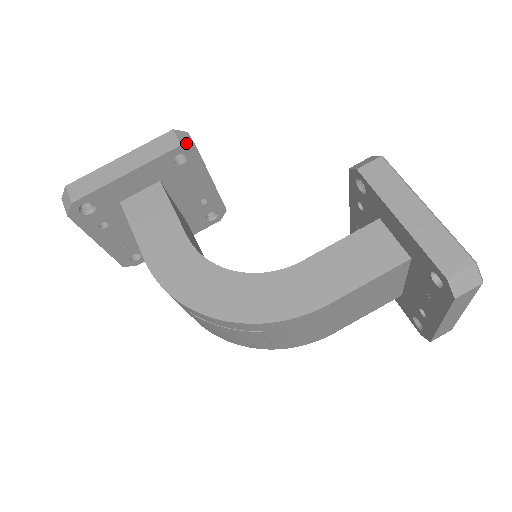
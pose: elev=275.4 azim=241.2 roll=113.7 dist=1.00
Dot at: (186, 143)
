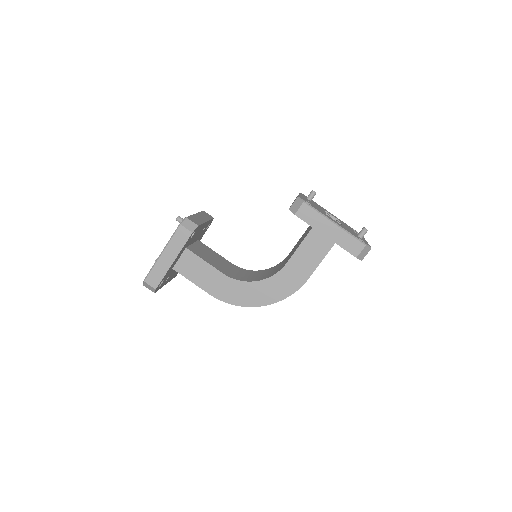
Dot at: (193, 229)
